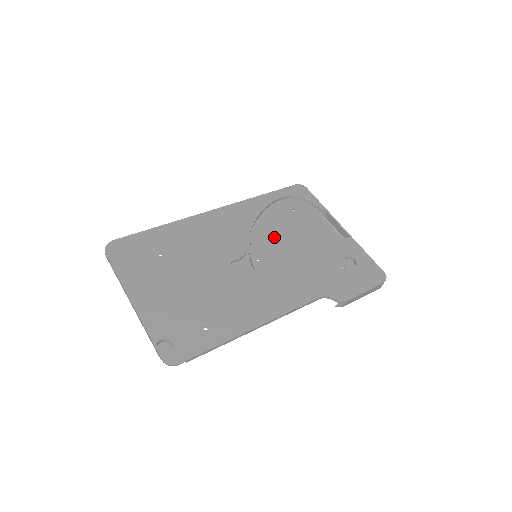
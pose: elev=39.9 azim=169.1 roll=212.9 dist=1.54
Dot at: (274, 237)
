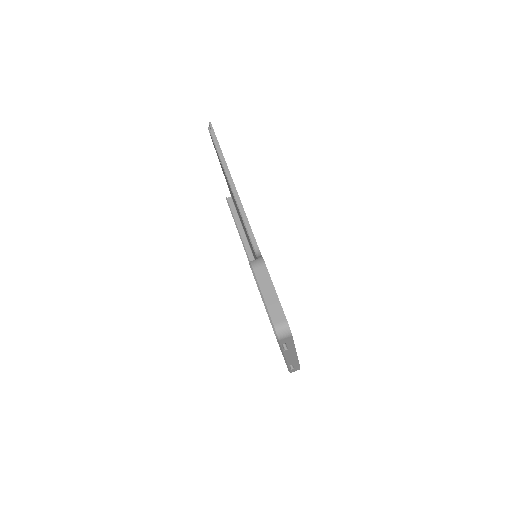
Dot at: occluded
